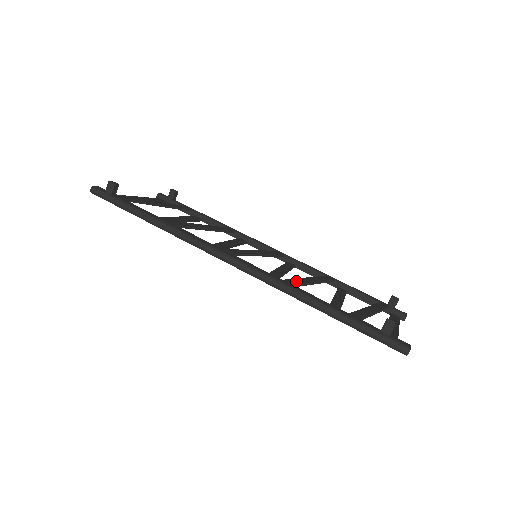
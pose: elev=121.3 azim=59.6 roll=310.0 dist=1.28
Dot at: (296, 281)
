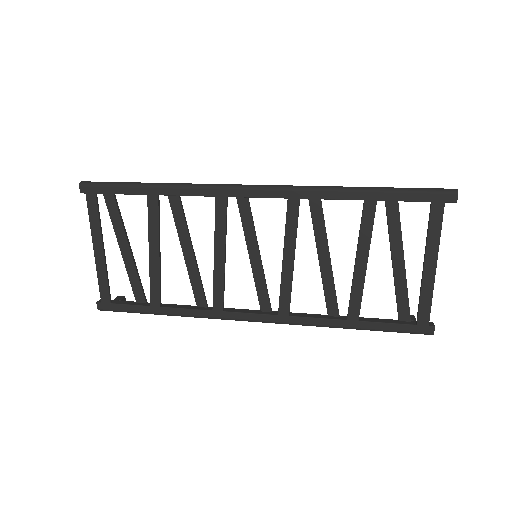
Dot at: (318, 218)
